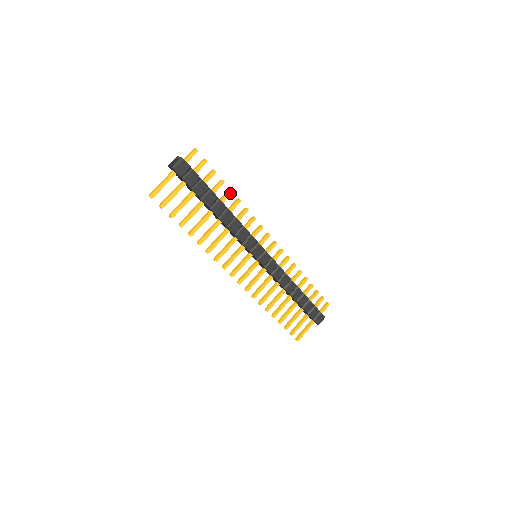
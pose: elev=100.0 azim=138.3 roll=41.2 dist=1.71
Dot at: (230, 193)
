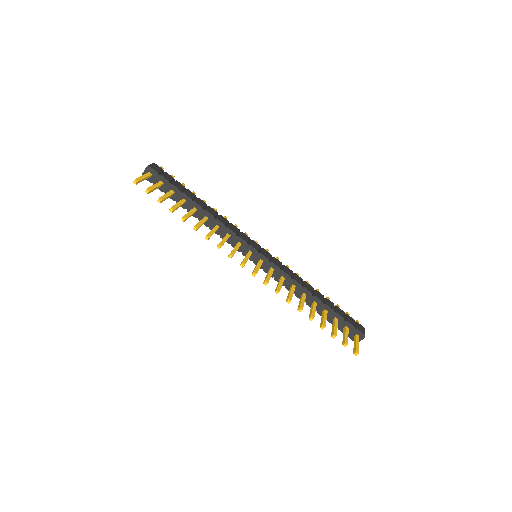
Dot at: (204, 201)
